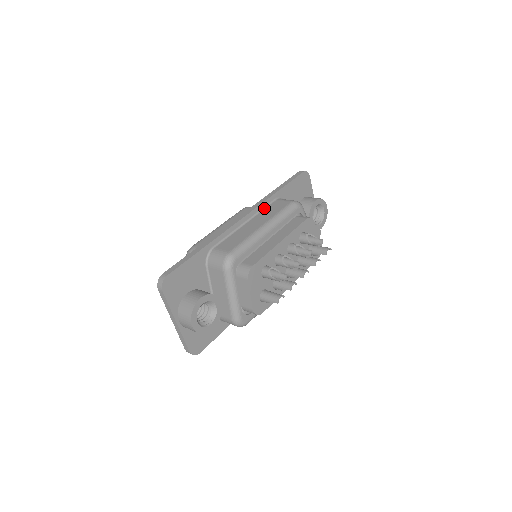
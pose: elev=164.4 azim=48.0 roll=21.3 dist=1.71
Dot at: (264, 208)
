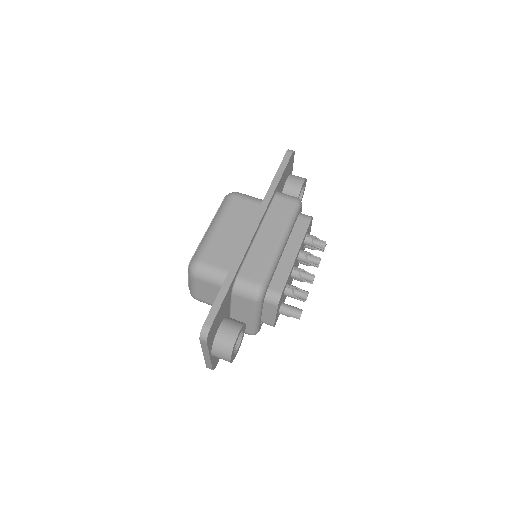
Dot at: (268, 210)
